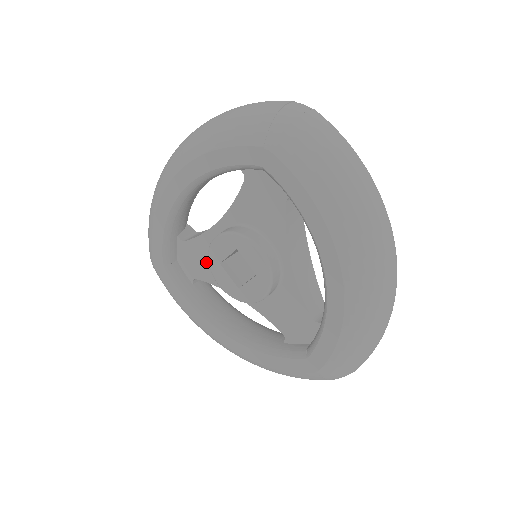
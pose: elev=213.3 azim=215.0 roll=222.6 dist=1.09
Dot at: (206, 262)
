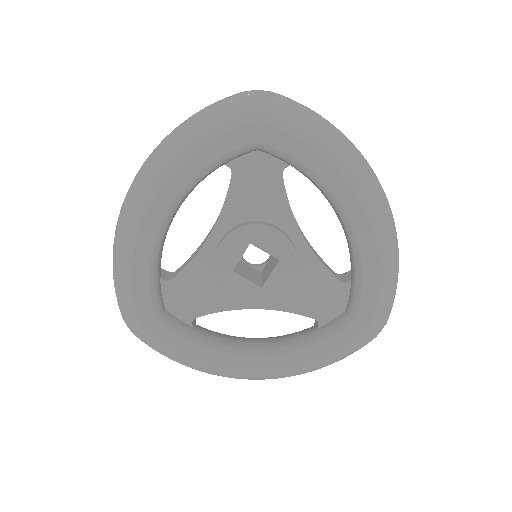
Dot at: (205, 289)
